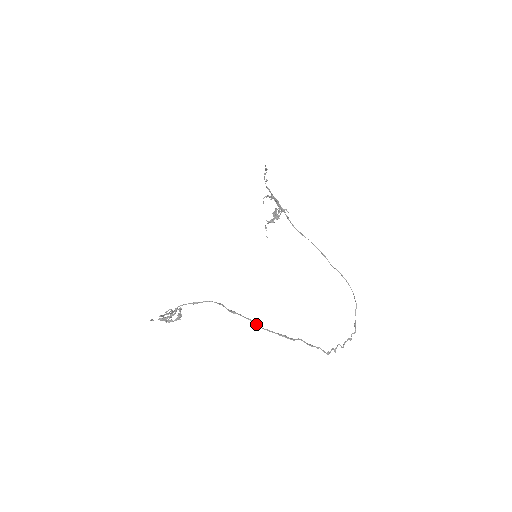
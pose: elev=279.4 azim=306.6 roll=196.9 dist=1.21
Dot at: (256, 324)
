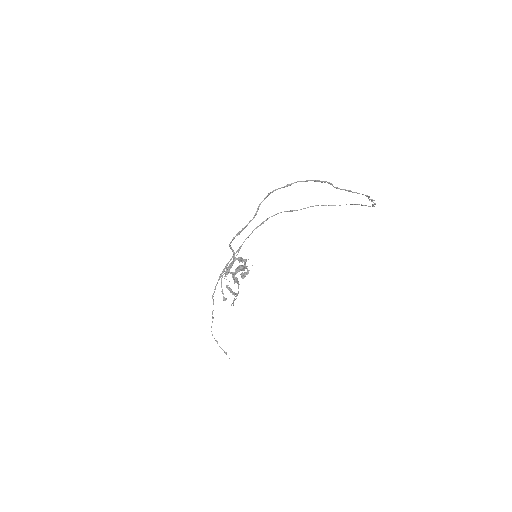
Dot at: (292, 183)
